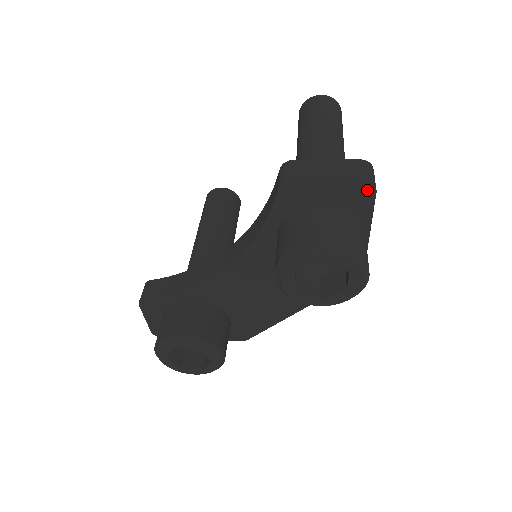
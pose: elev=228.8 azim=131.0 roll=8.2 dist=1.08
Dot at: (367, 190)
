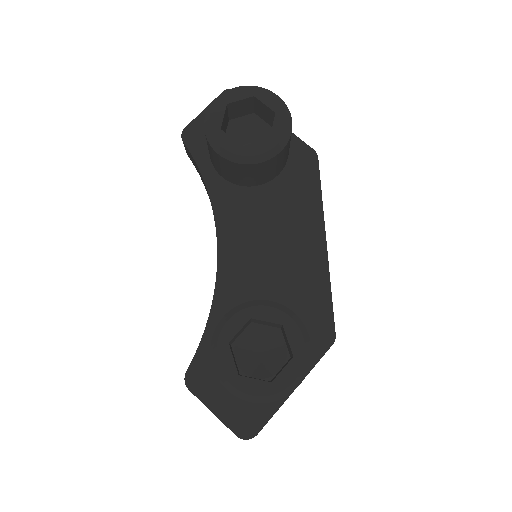
Dot at: occluded
